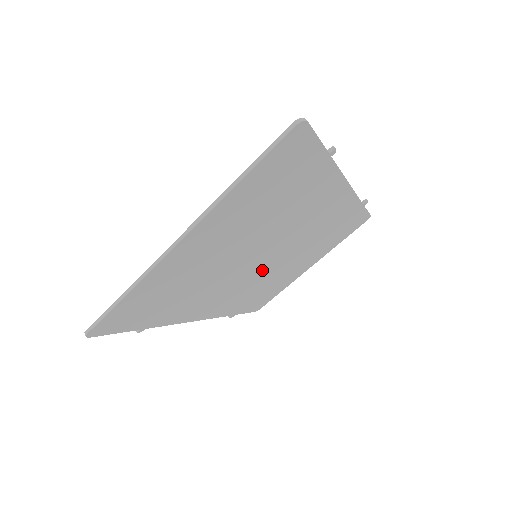
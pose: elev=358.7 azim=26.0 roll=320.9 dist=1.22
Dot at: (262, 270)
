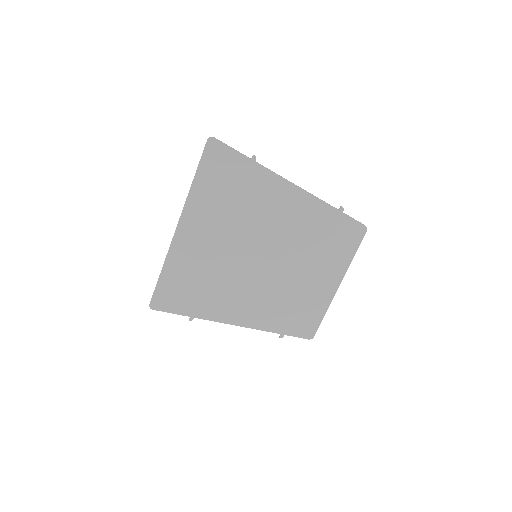
Dot at: (274, 275)
